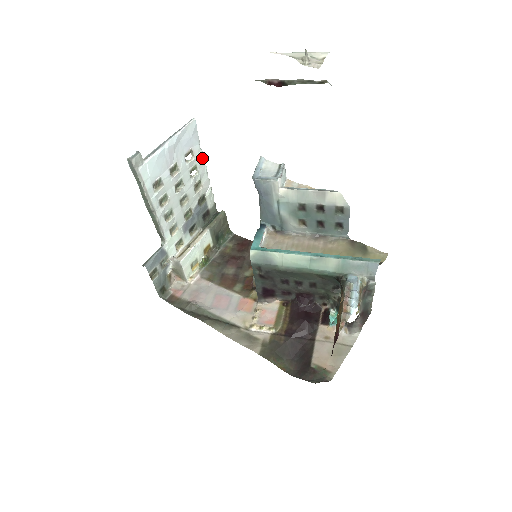
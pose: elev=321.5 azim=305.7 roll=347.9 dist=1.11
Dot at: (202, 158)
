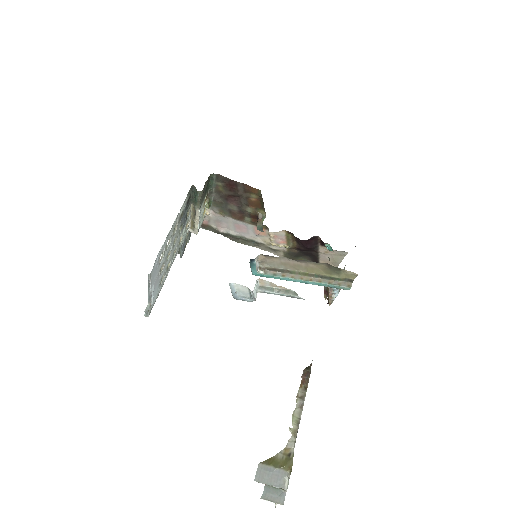
Dot at: (166, 239)
